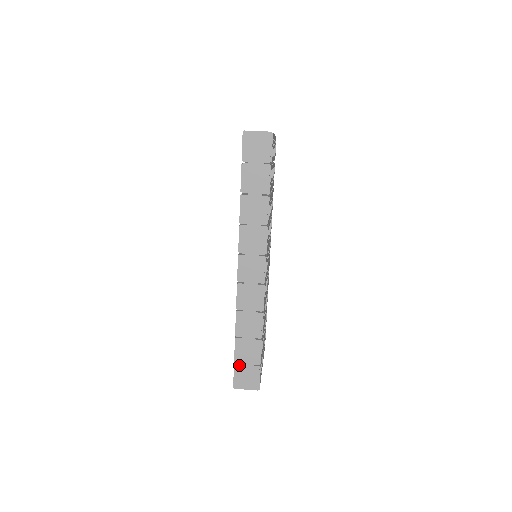
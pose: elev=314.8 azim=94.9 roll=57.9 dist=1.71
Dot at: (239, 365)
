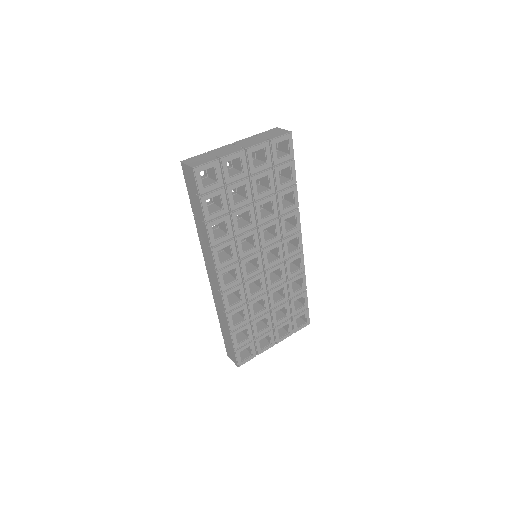
Dot at: (225, 342)
